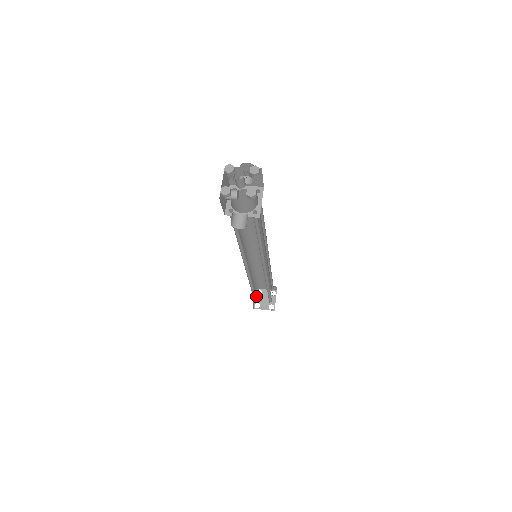
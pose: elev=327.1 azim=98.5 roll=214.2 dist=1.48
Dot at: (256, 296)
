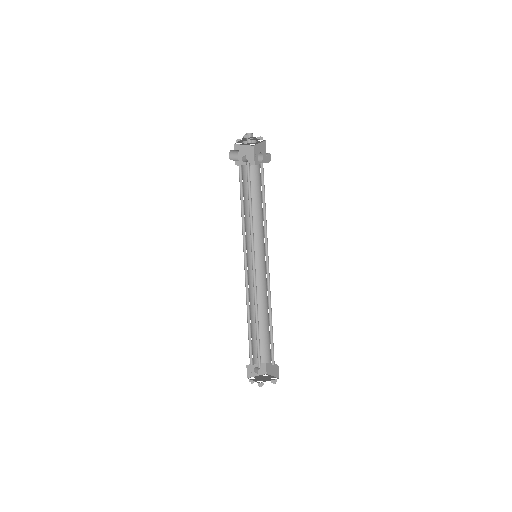
Dot at: occluded
